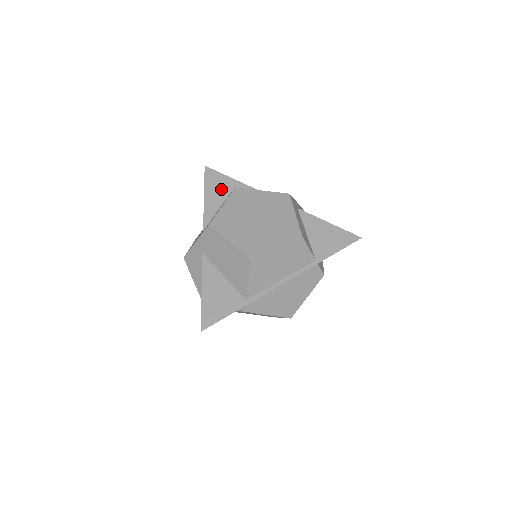
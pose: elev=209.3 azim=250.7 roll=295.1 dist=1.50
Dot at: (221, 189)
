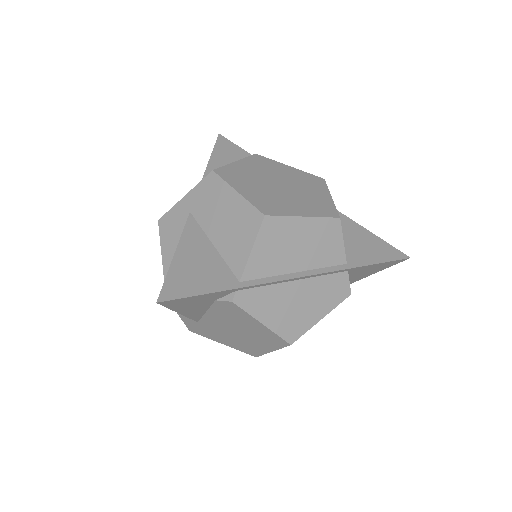
Dot at: (234, 159)
